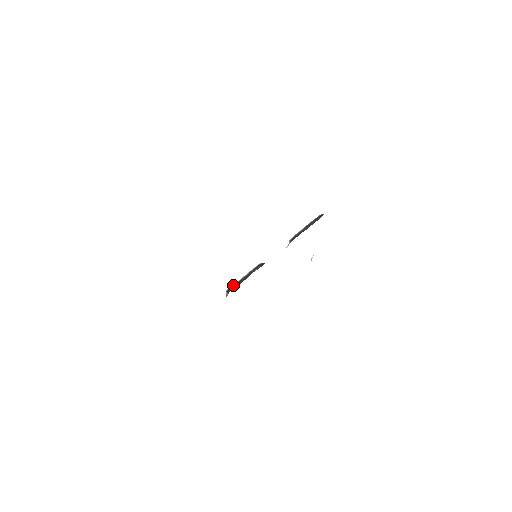
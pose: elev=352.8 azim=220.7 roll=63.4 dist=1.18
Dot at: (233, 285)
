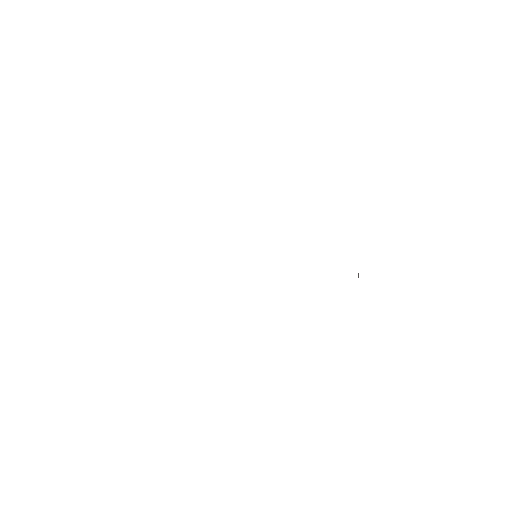
Dot at: occluded
